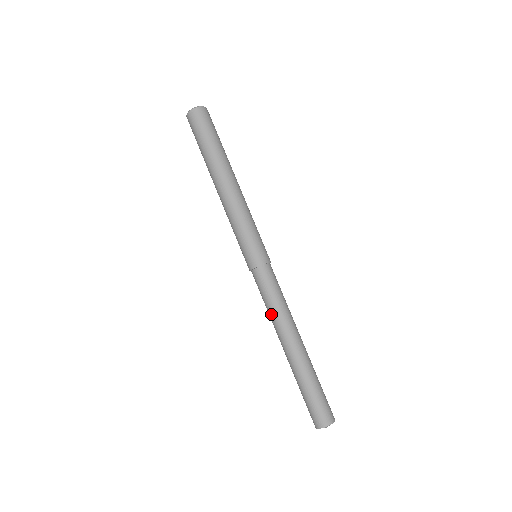
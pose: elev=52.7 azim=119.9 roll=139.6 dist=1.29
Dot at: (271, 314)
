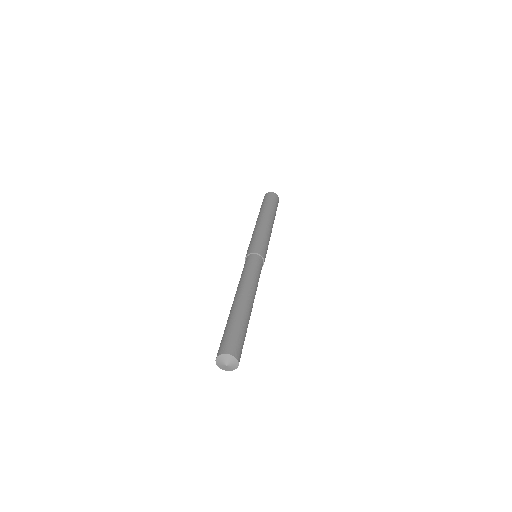
Dot at: (244, 277)
